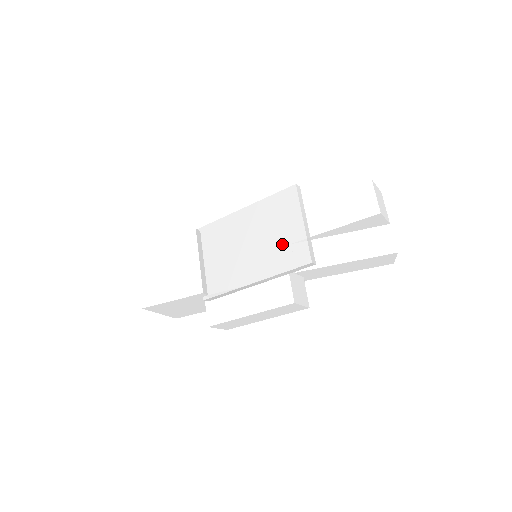
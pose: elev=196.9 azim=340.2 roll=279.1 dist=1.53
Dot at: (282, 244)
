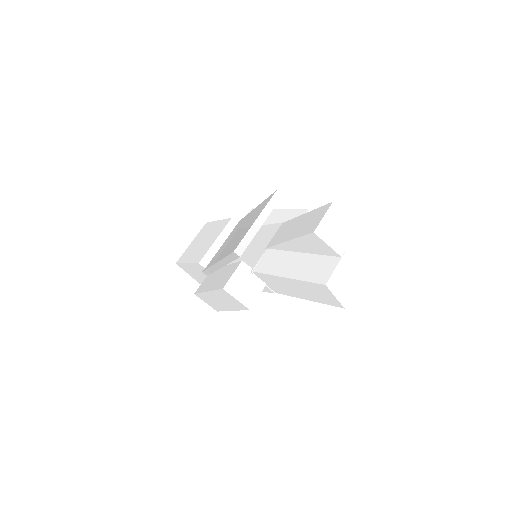
Dot at: (240, 236)
